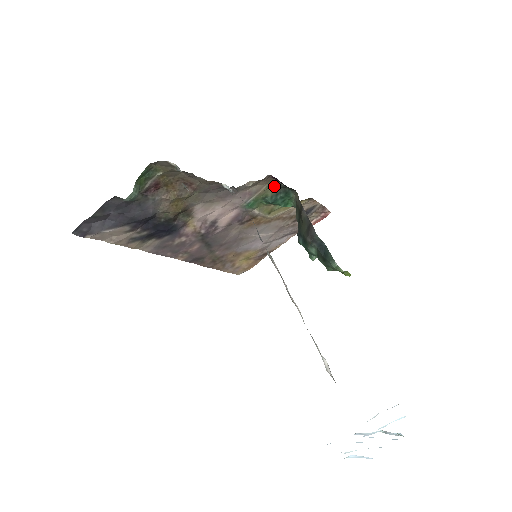
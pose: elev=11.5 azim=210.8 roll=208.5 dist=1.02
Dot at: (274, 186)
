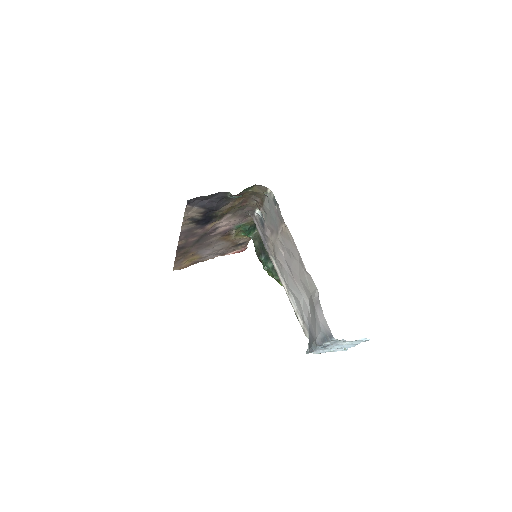
Dot at: occluded
